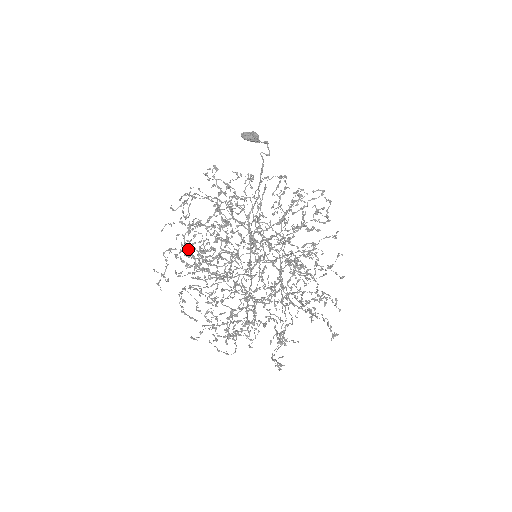
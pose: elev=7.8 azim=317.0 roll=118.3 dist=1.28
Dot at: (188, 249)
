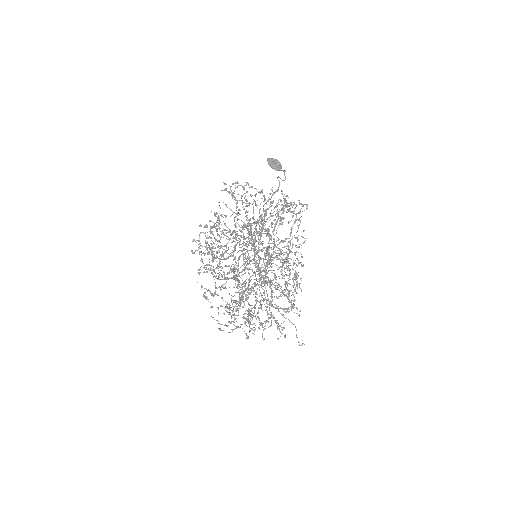
Dot at: occluded
